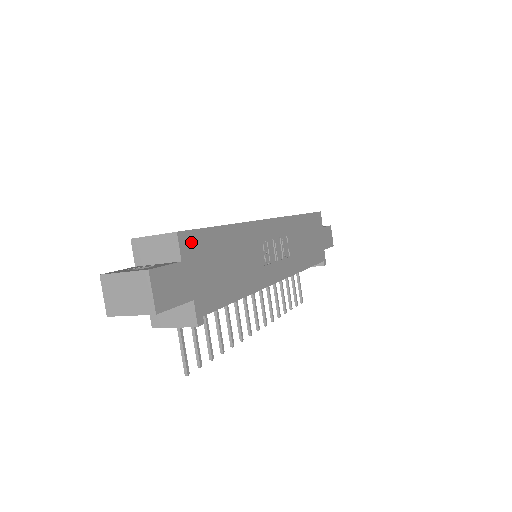
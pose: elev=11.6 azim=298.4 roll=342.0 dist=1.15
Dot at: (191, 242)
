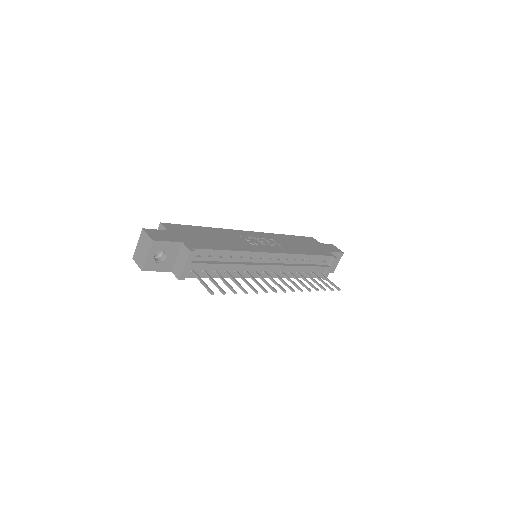
Dot at: (173, 227)
